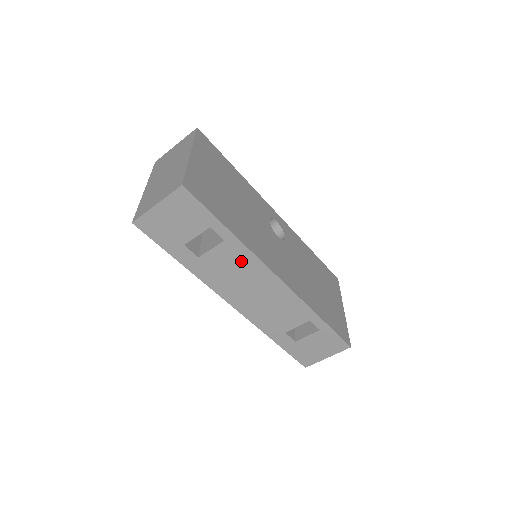
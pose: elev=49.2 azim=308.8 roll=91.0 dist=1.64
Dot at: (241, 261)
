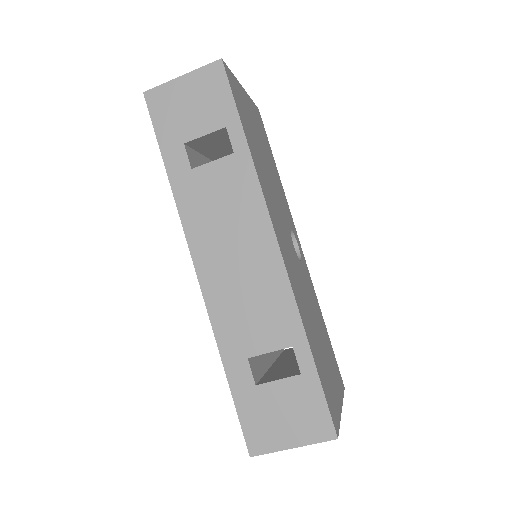
Dot at: (240, 194)
